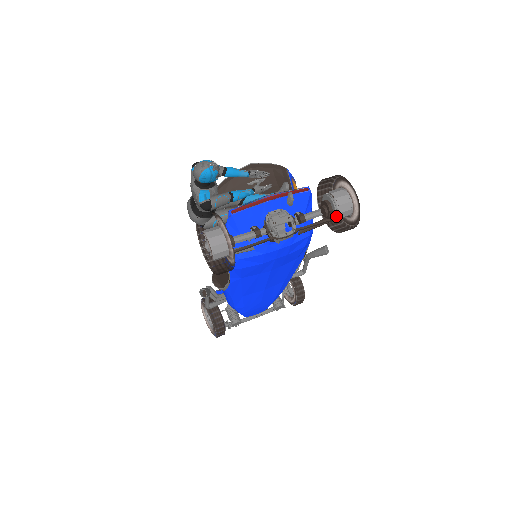
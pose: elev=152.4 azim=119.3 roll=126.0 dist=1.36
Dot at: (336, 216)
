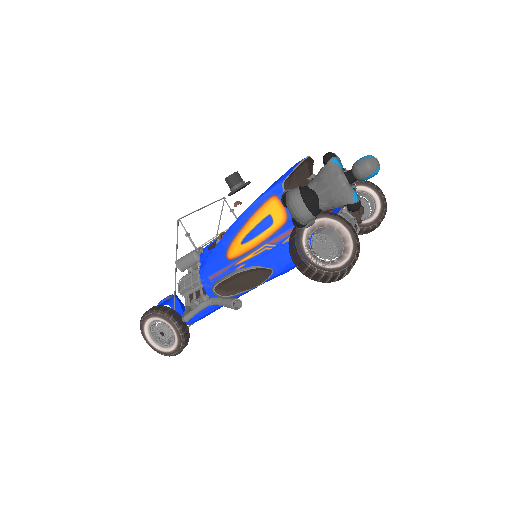
Dot at: occluded
